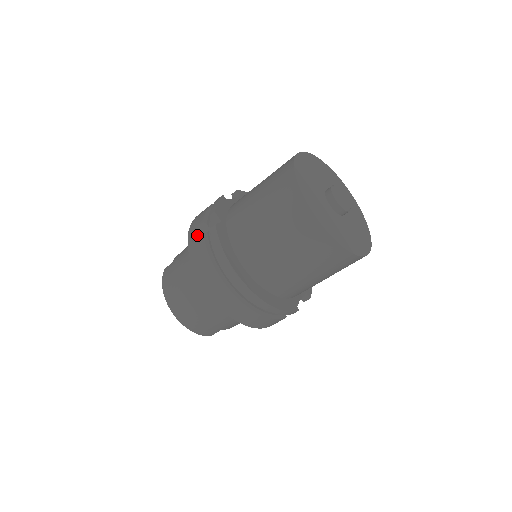
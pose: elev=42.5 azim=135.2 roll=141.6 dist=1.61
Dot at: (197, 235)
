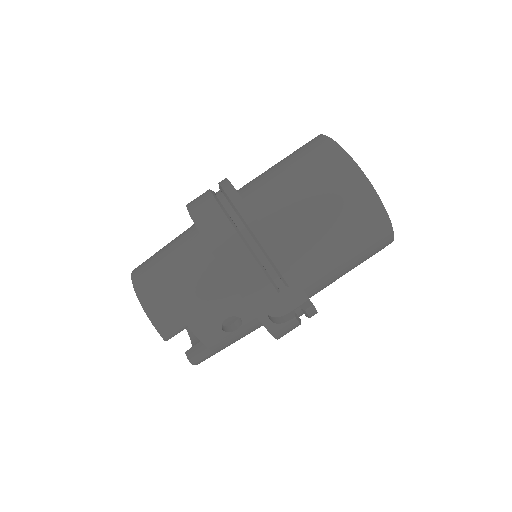
Dot at: occluded
